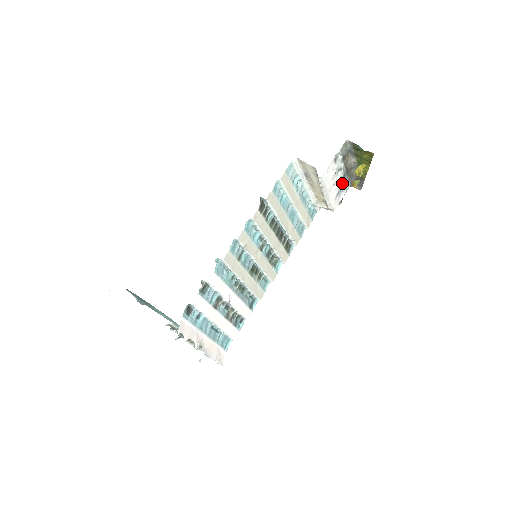
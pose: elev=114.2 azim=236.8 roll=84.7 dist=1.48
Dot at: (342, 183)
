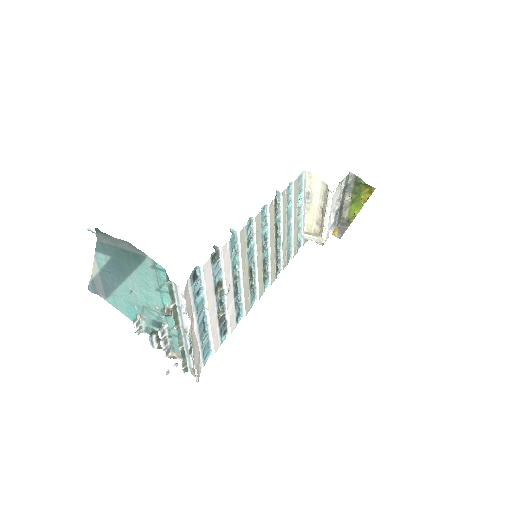
Dot at: (335, 217)
